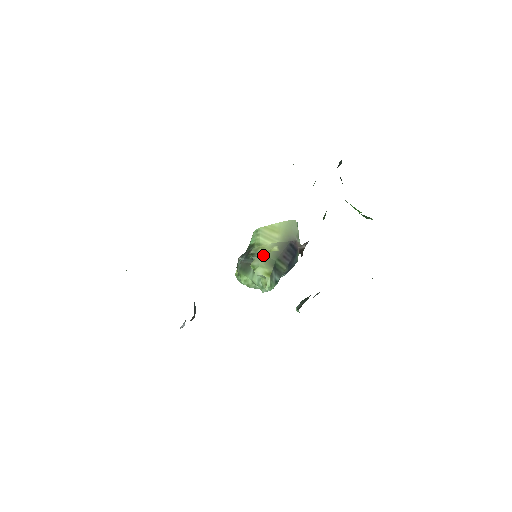
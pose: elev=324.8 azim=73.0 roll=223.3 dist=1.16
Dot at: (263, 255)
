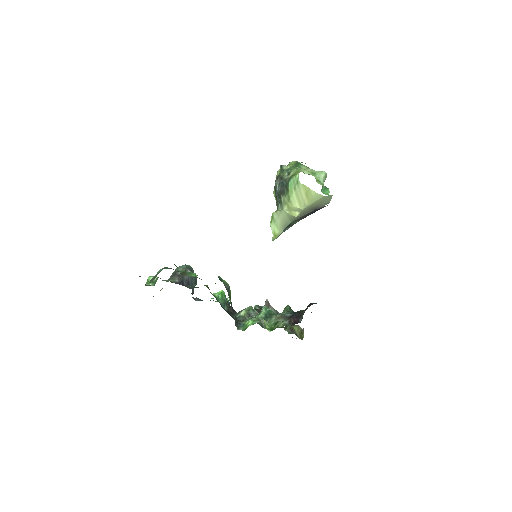
Dot at: (285, 213)
